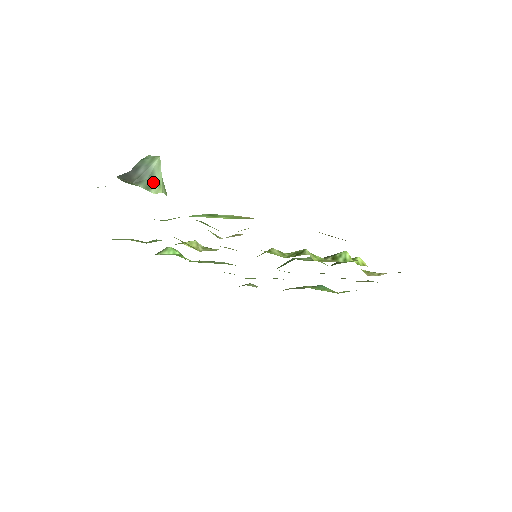
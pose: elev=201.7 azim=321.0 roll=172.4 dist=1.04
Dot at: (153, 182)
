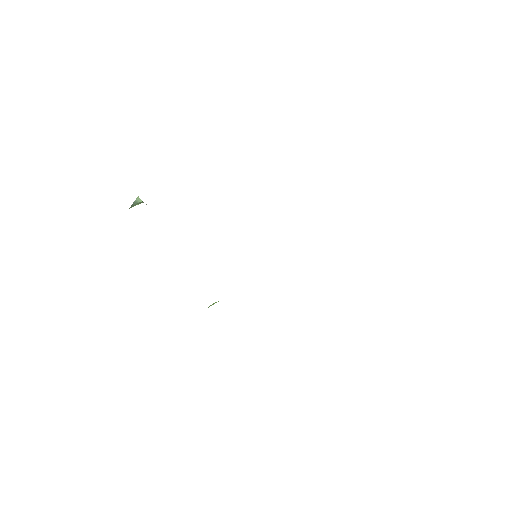
Dot at: (138, 203)
